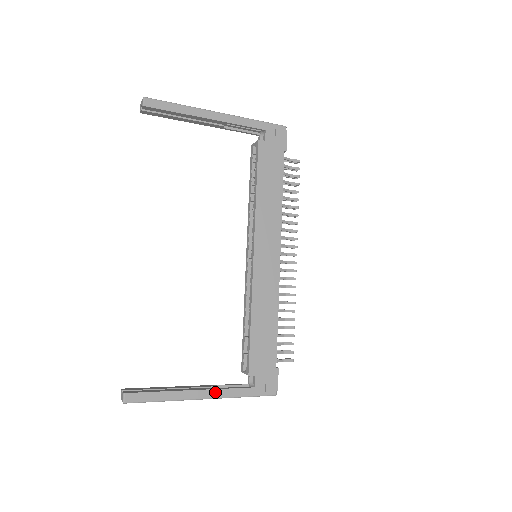
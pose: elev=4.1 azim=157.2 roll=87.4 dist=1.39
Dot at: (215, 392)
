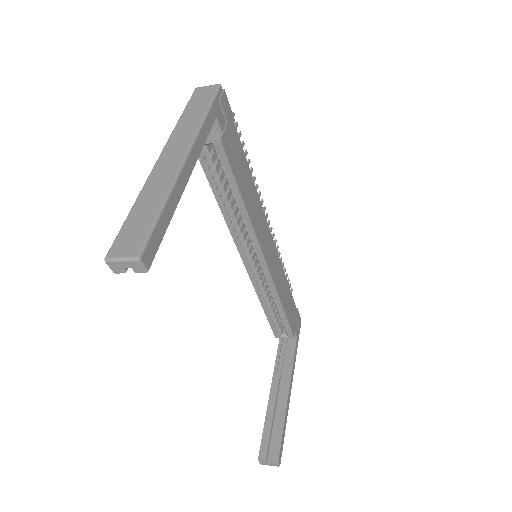
Dot at: (292, 375)
